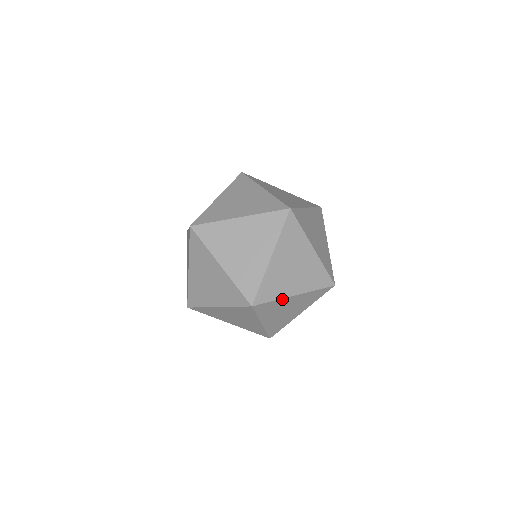
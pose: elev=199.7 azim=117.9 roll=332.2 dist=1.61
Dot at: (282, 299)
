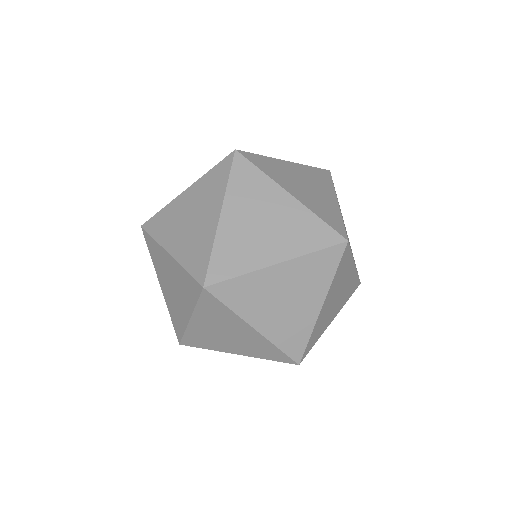
Dot at: (256, 273)
